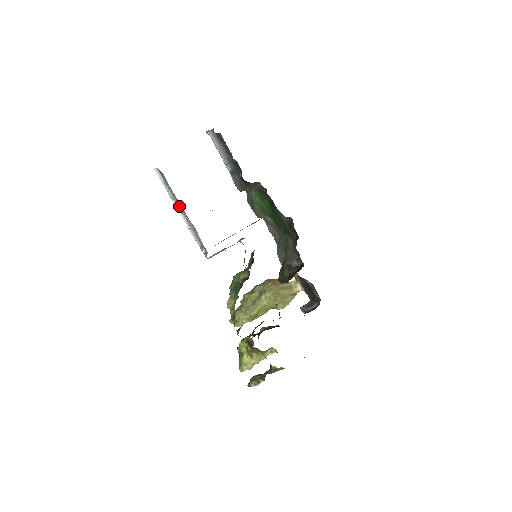
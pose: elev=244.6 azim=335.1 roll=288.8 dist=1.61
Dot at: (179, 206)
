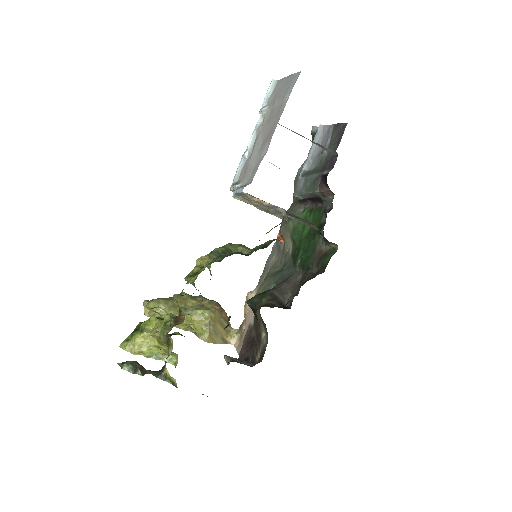
Dot at: (266, 123)
